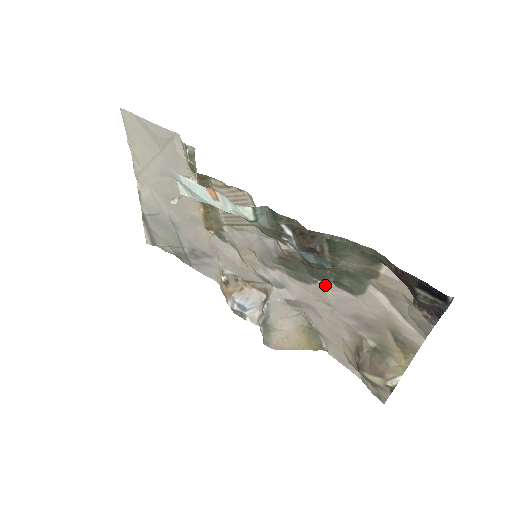
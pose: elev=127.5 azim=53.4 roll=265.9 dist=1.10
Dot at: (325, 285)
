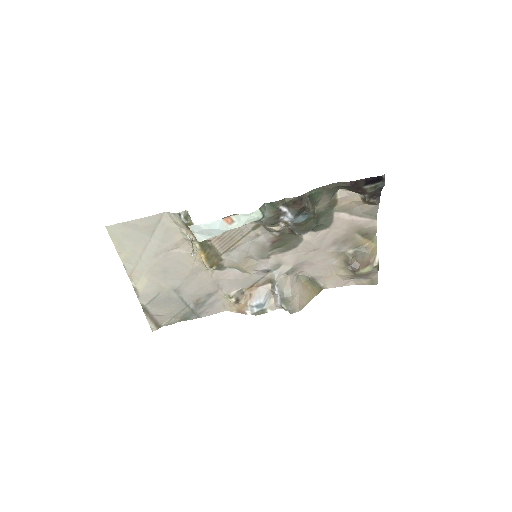
Dot at: (308, 237)
